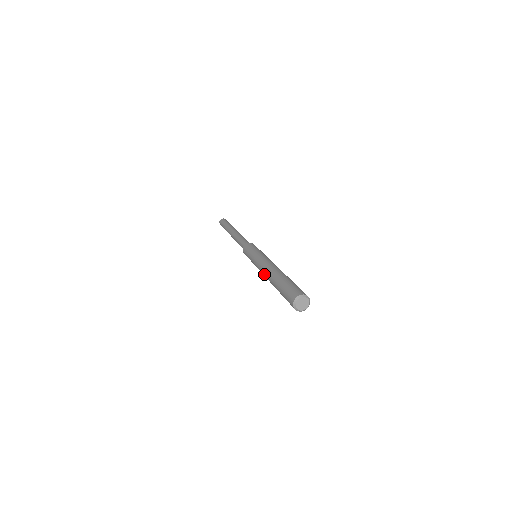
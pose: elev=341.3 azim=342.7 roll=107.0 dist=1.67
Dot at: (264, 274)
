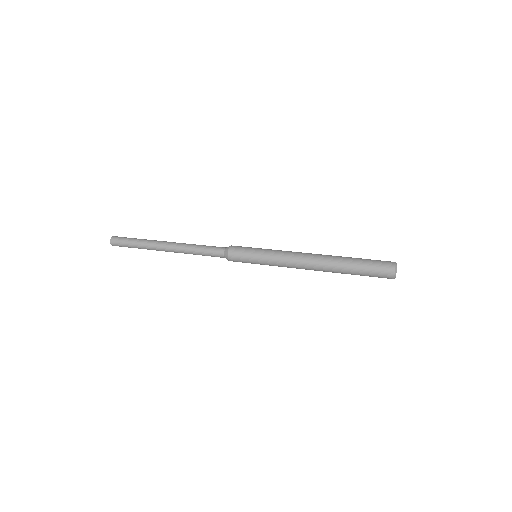
Dot at: (309, 262)
